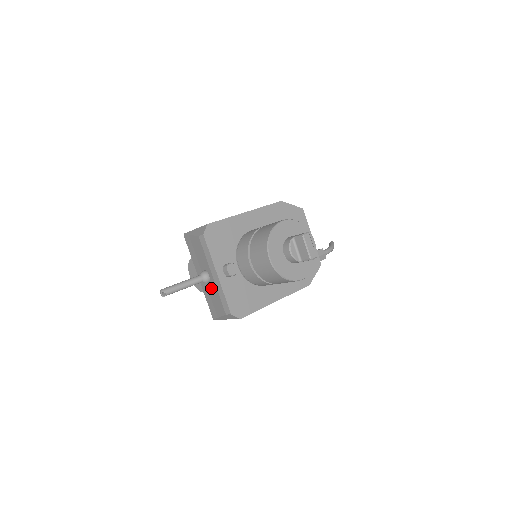
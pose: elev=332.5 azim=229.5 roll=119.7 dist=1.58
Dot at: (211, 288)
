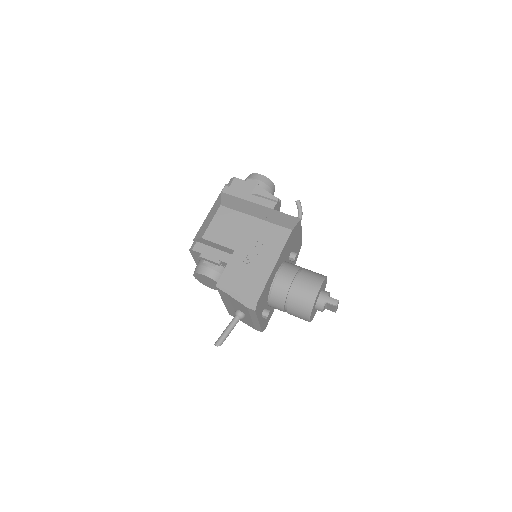
Dot at: occluded
